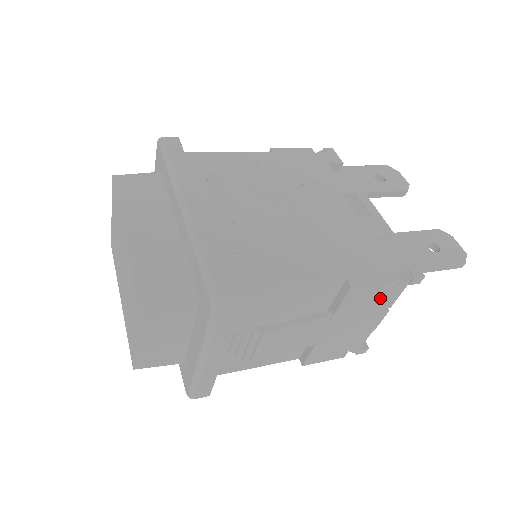
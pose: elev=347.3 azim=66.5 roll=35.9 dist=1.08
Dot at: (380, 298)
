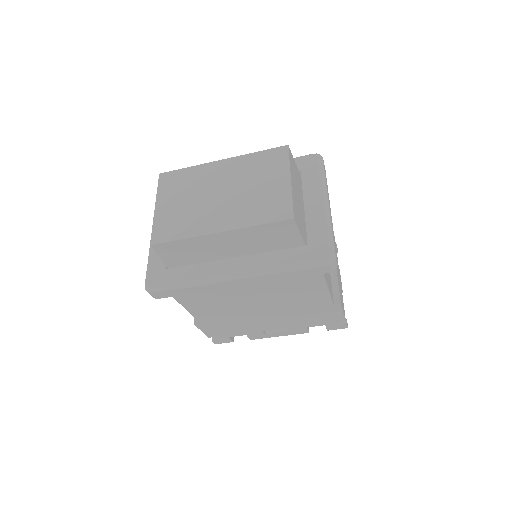
Dot at: occluded
